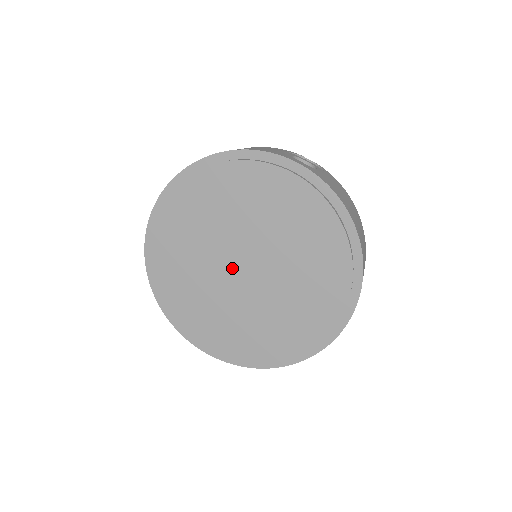
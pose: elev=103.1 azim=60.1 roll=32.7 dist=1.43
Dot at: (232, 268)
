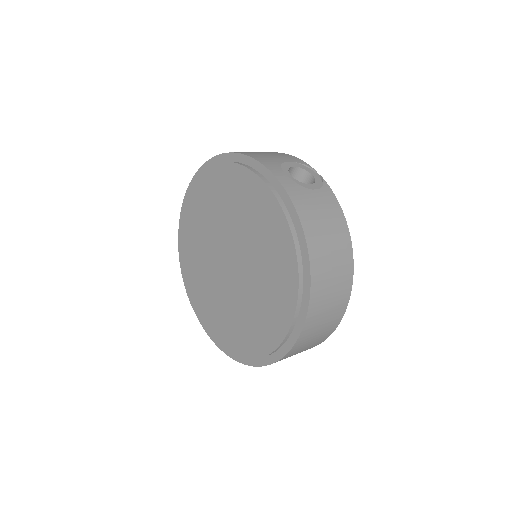
Dot at: (221, 260)
